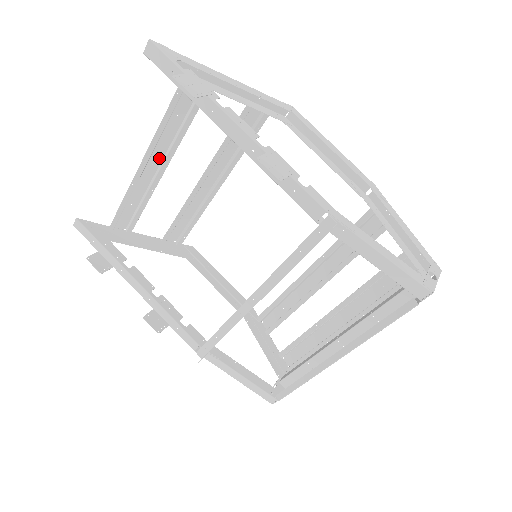
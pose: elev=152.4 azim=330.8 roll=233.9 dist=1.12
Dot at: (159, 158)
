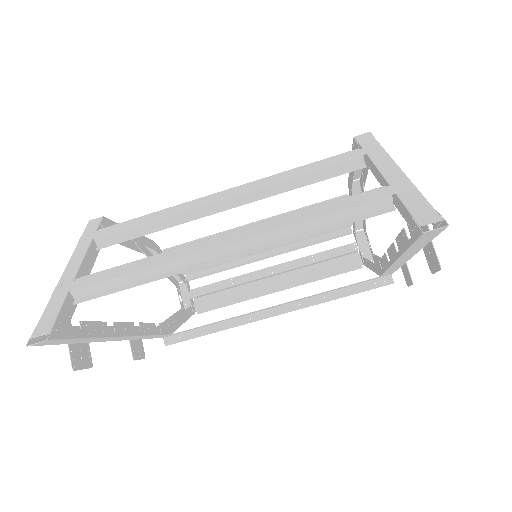
Dot at: (238, 233)
